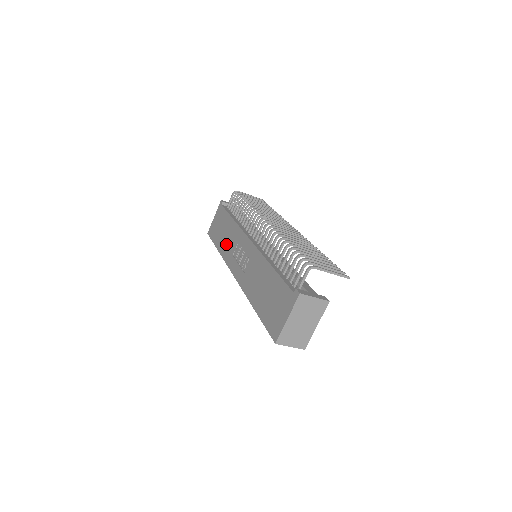
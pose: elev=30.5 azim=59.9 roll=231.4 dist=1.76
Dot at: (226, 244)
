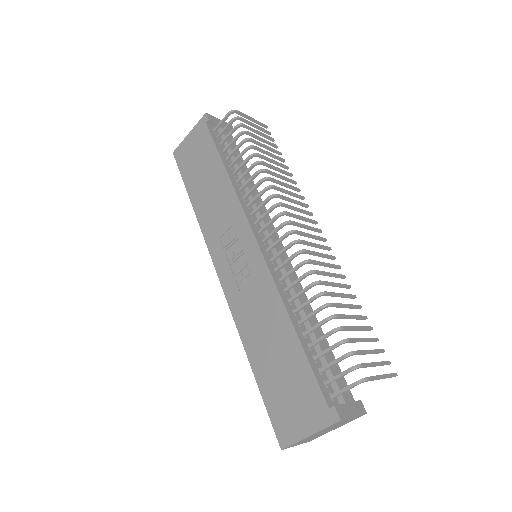
Dot at: (209, 207)
